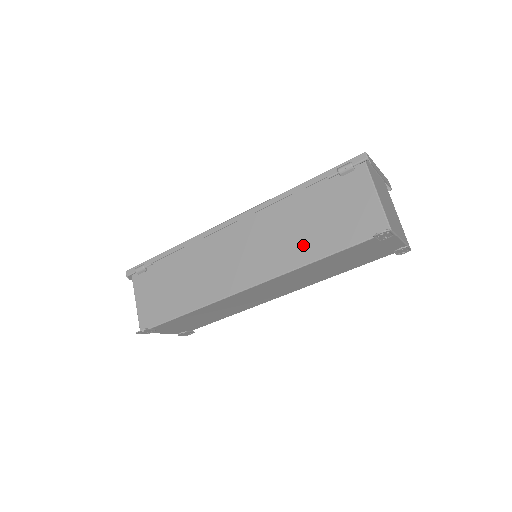
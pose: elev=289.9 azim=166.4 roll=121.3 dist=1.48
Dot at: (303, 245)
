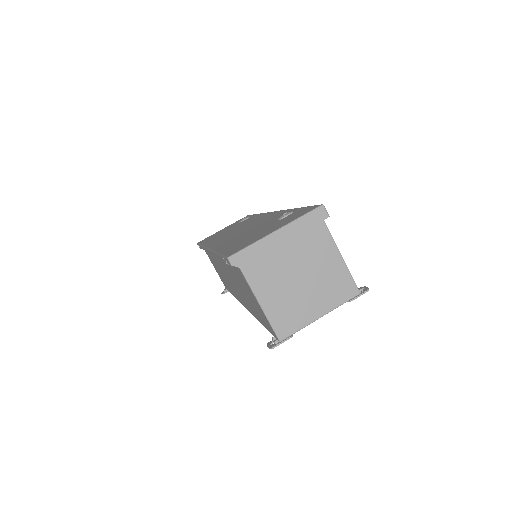
Dot at: (248, 303)
